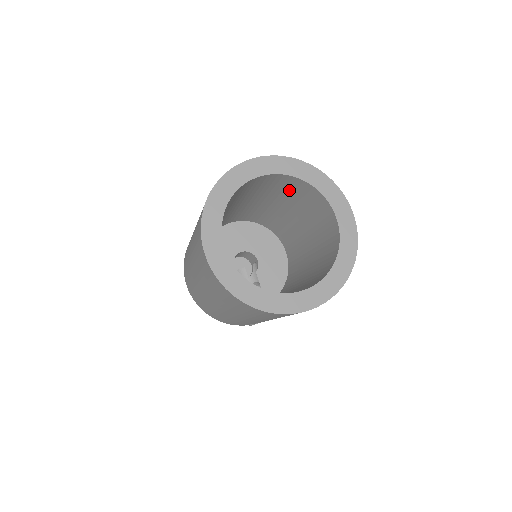
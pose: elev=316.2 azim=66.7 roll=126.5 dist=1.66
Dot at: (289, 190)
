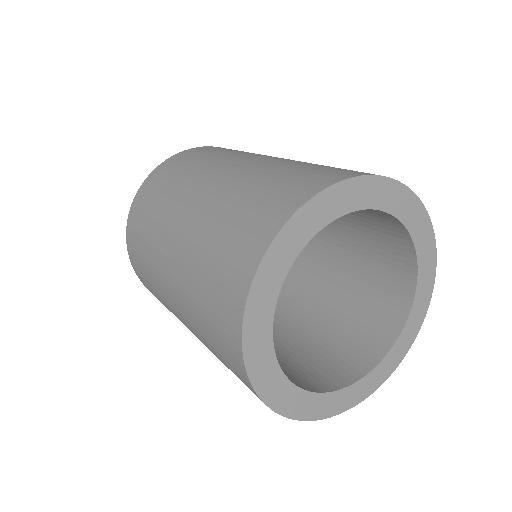
Dot at: occluded
